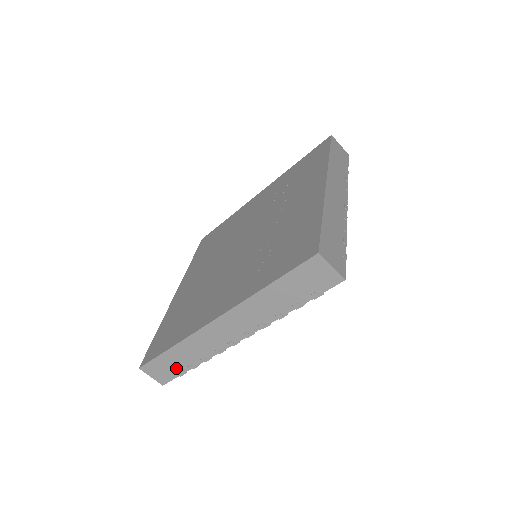
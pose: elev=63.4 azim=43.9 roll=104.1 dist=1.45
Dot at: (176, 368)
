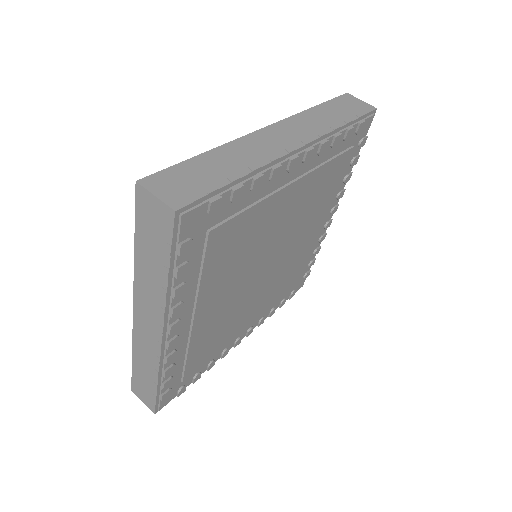
Dot at: (149, 387)
